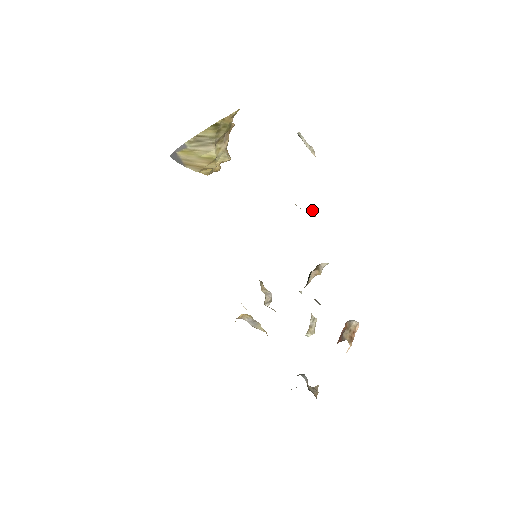
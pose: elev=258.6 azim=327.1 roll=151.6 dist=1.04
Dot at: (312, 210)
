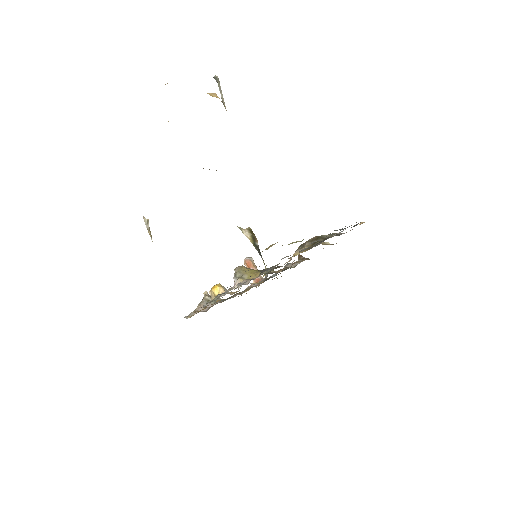
Dot at: occluded
